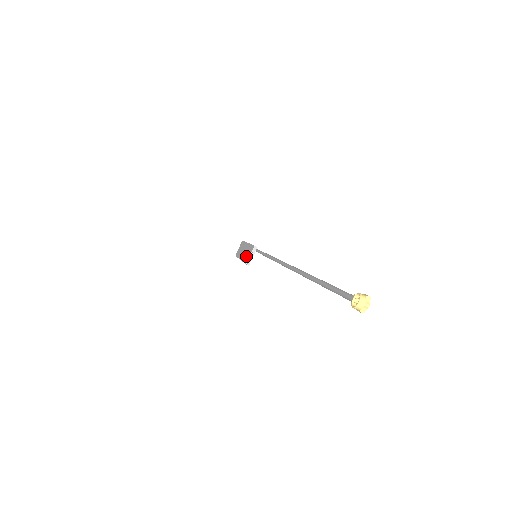
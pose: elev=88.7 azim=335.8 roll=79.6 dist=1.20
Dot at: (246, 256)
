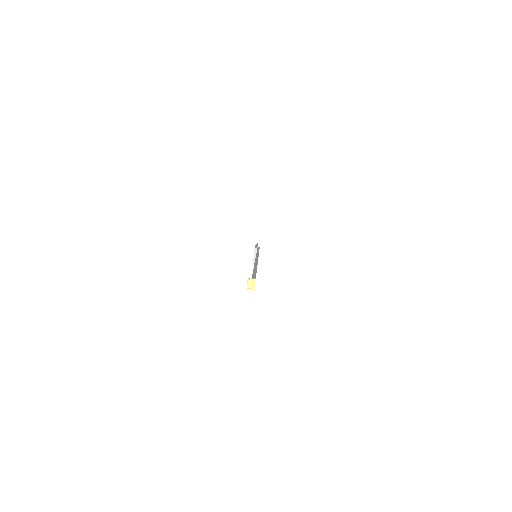
Dot at: occluded
